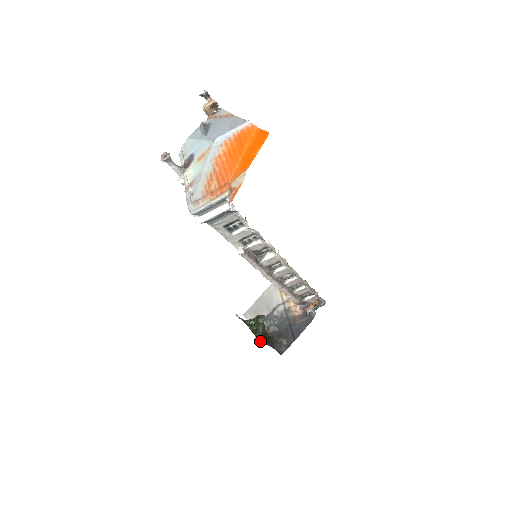
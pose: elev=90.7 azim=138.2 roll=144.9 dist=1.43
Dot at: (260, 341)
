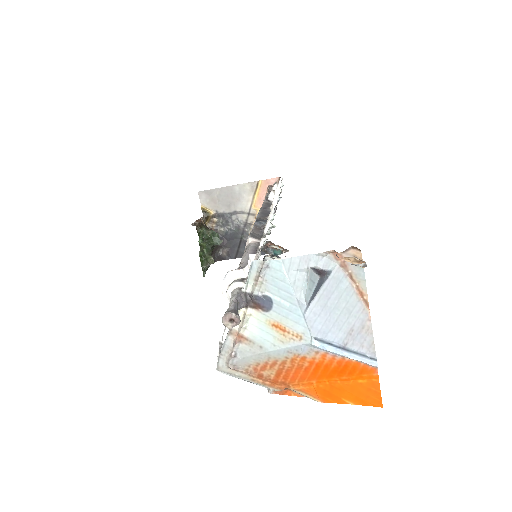
Dot at: (203, 272)
